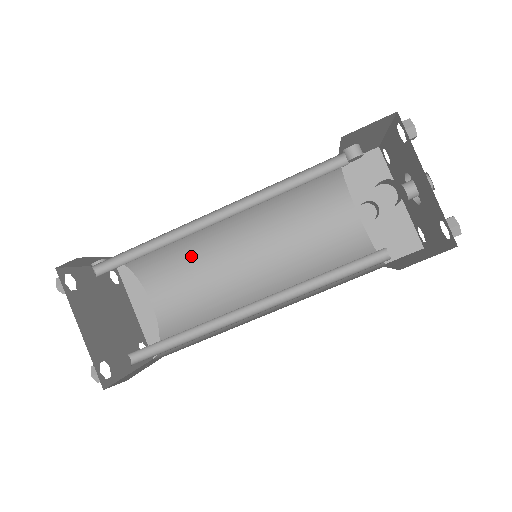
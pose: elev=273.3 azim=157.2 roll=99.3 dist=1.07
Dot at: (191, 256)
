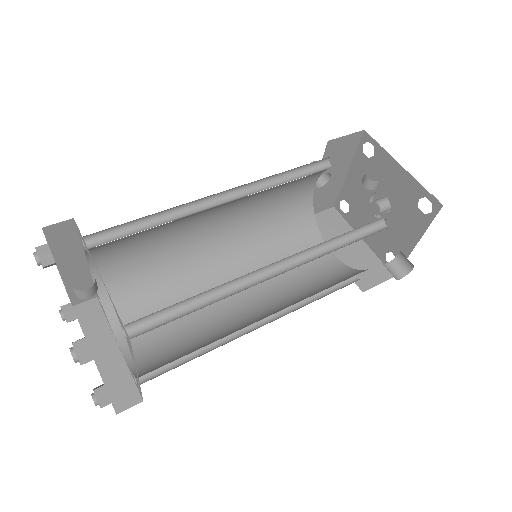
Dot at: (162, 225)
